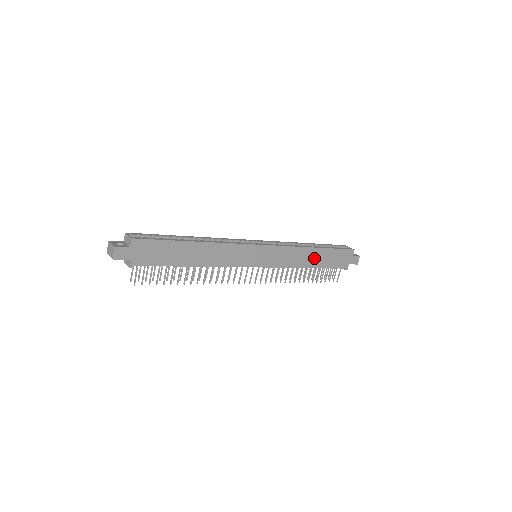
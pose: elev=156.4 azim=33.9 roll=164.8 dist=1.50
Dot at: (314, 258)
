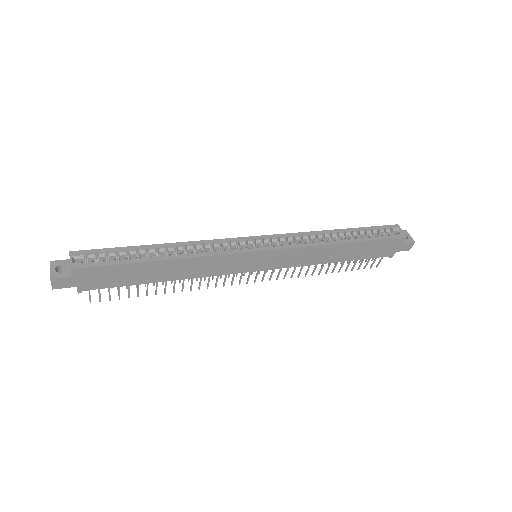
Dot at: (341, 253)
